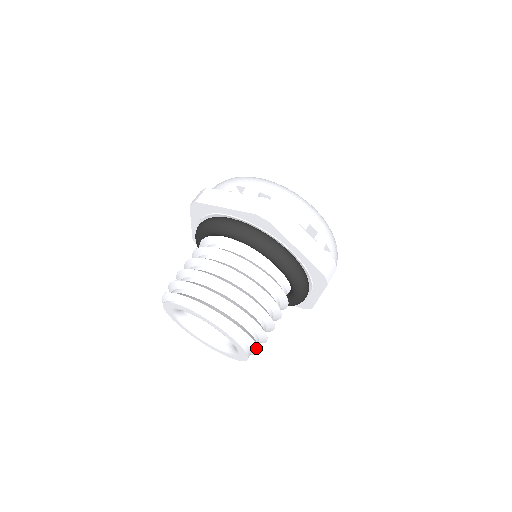
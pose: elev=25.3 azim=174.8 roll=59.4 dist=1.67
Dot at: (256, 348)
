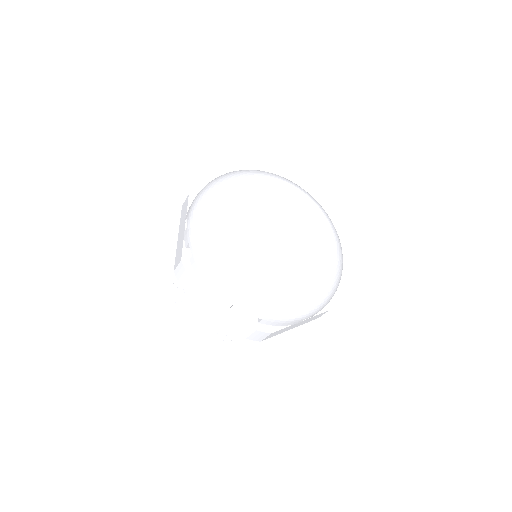
Dot at: (229, 339)
